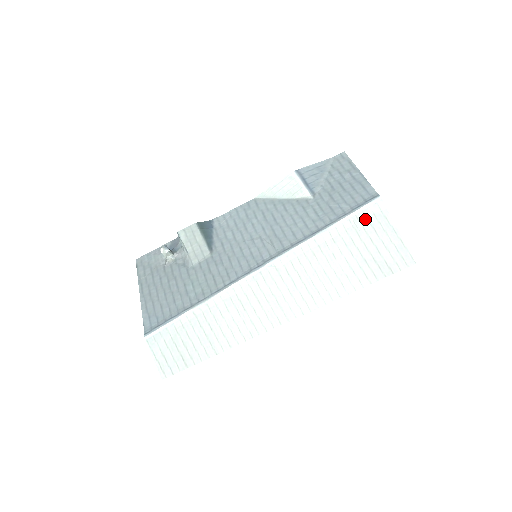
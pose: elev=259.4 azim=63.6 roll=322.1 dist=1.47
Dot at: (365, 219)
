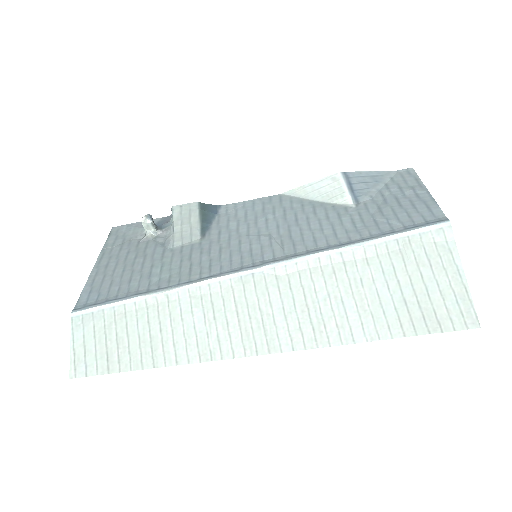
Dot at: (420, 245)
